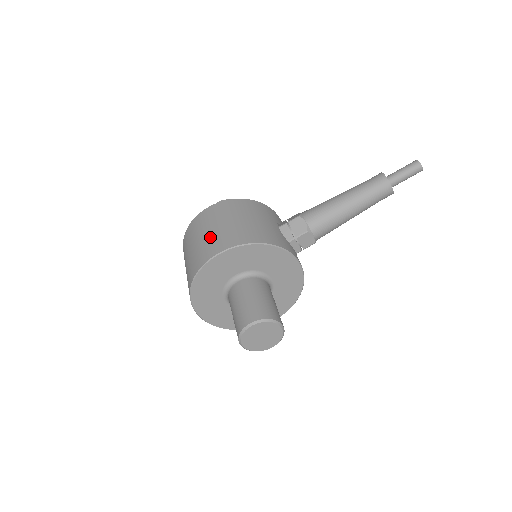
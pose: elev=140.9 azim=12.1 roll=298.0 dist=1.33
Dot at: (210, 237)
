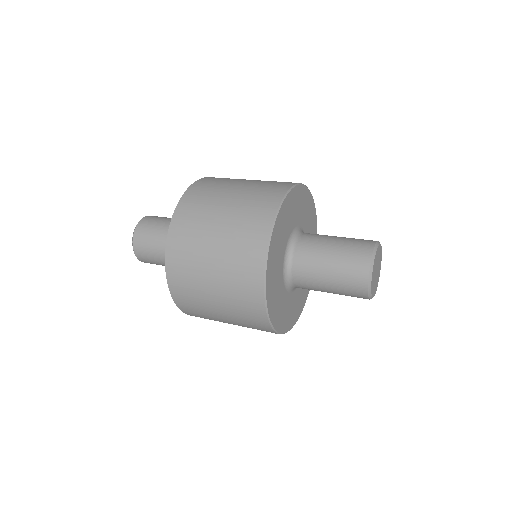
Dot at: occluded
